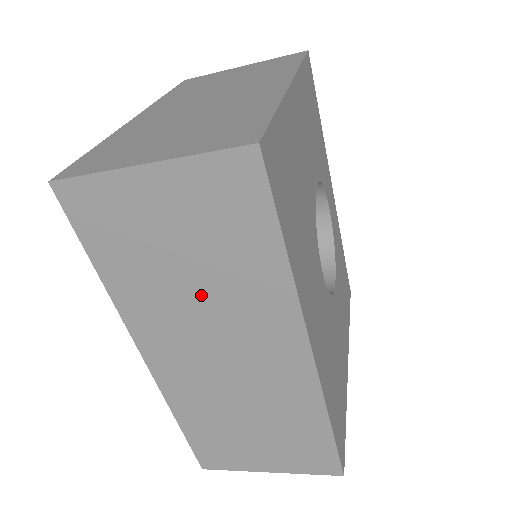
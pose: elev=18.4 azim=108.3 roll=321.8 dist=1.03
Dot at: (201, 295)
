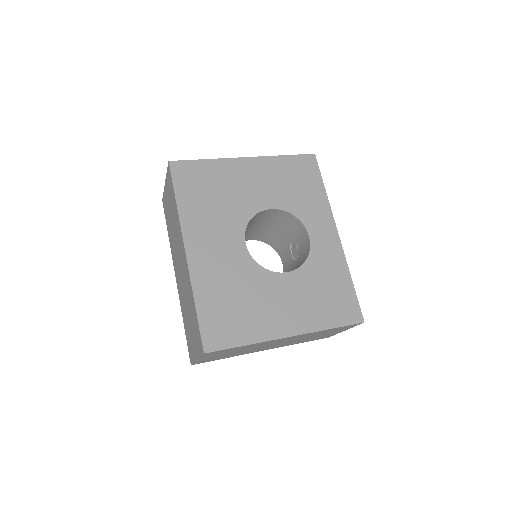
Dot at: (174, 233)
